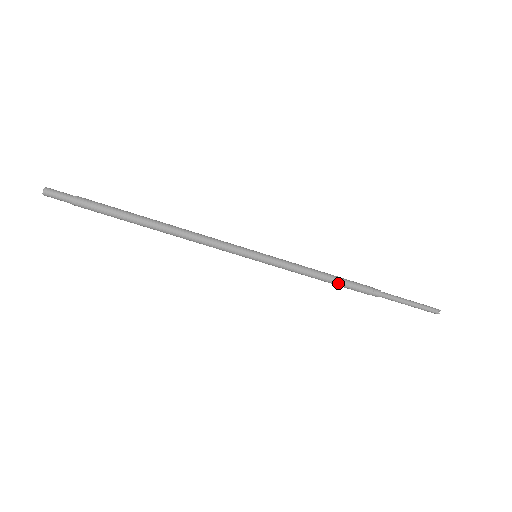
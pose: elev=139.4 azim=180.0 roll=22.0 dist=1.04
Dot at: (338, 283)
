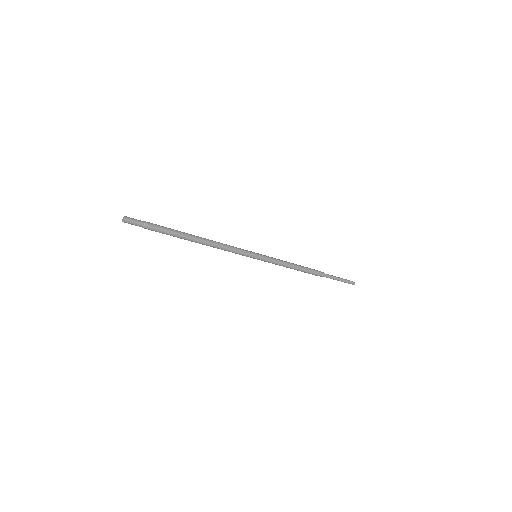
Dot at: (303, 269)
